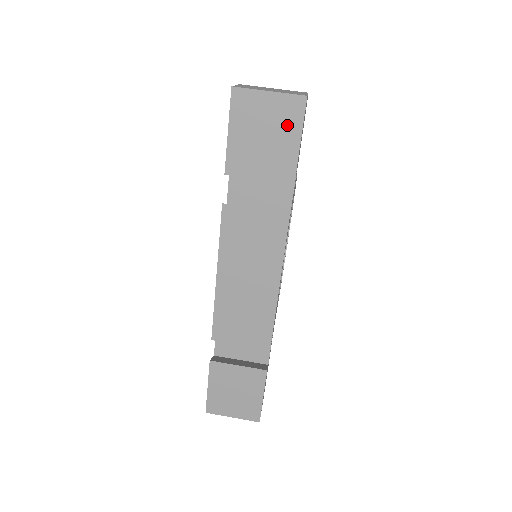
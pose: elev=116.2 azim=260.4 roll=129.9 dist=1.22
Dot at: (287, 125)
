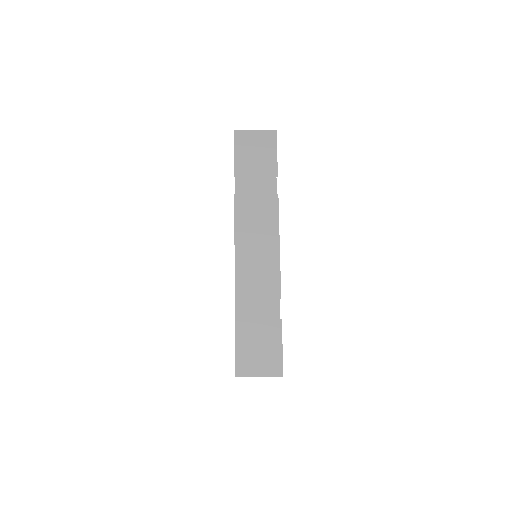
Dot at: (268, 146)
